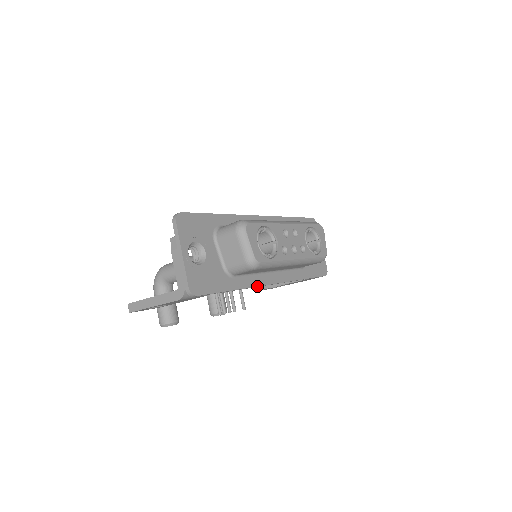
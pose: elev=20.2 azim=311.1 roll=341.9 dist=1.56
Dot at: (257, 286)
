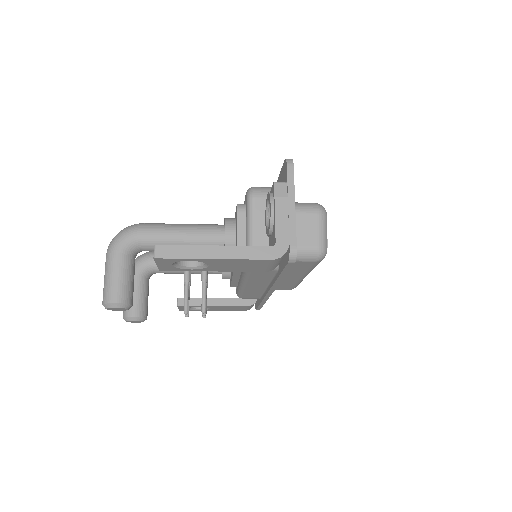
Dot at: (277, 286)
